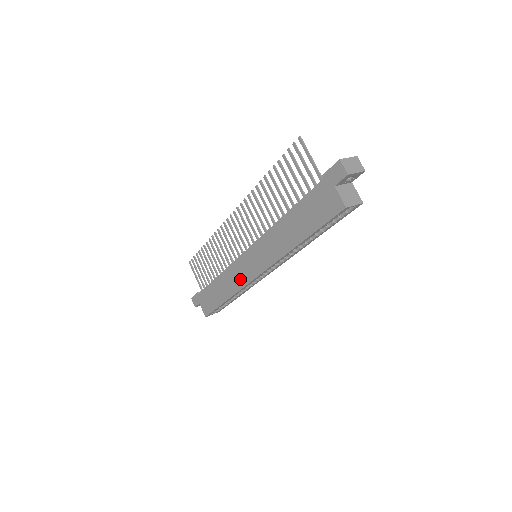
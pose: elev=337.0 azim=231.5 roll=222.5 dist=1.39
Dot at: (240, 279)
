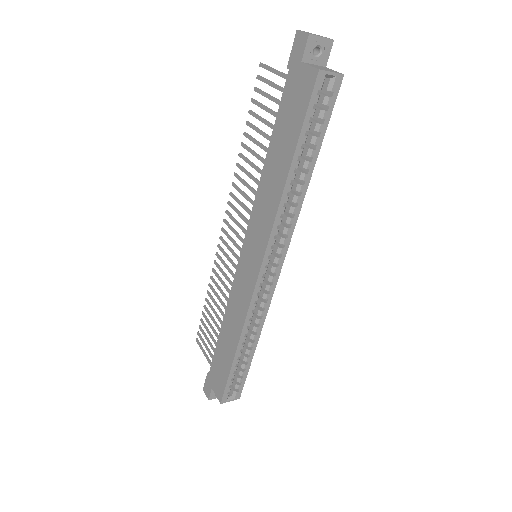
Dot at: (243, 298)
